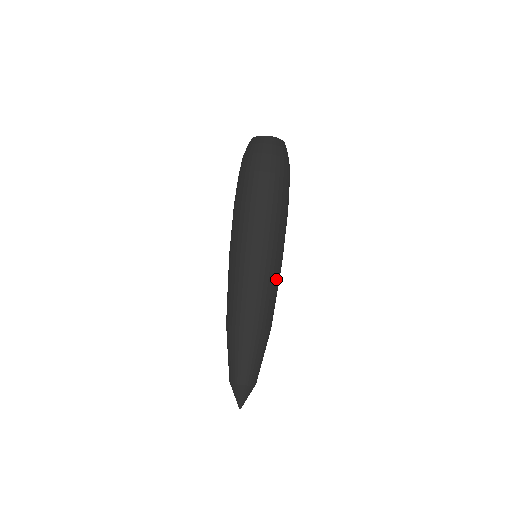
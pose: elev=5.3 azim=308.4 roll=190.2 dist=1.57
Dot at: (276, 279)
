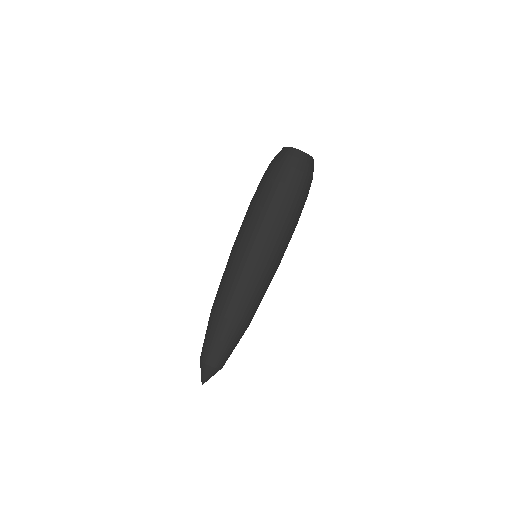
Dot at: (260, 281)
